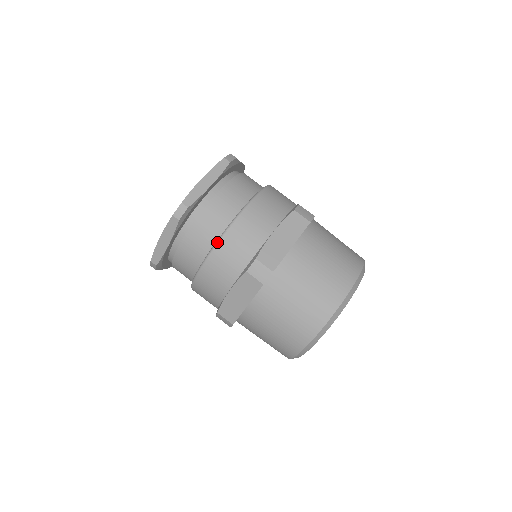
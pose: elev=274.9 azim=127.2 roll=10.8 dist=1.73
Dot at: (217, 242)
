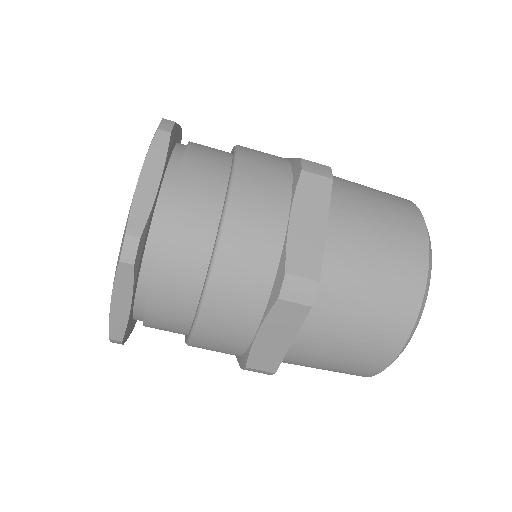
Dot at: (210, 272)
